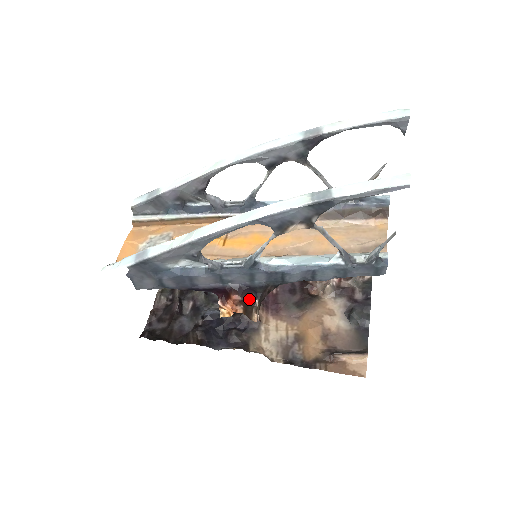
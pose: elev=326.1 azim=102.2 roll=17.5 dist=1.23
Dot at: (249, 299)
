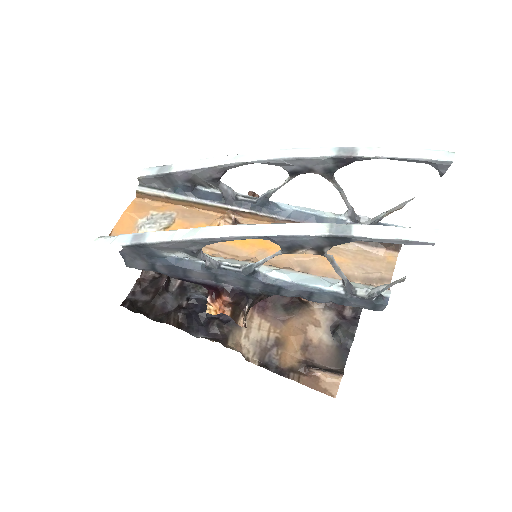
Dot at: (239, 302)
